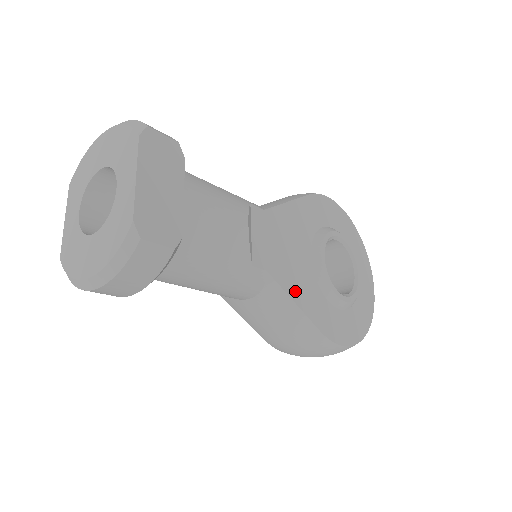
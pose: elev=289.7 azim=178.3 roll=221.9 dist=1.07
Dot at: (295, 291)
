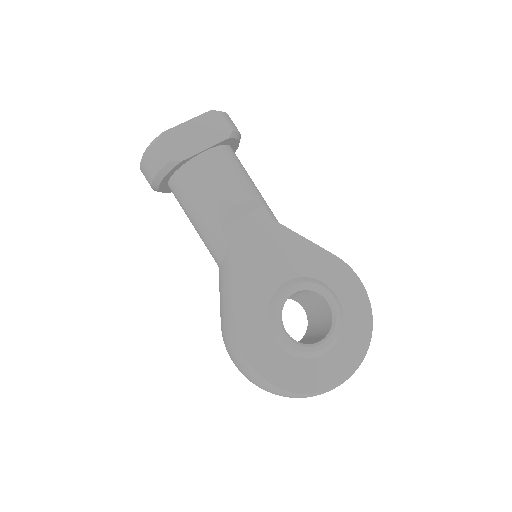
Dot at: (241, 278)
